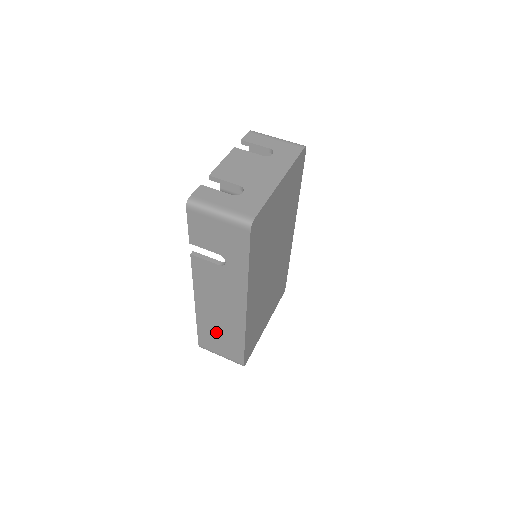
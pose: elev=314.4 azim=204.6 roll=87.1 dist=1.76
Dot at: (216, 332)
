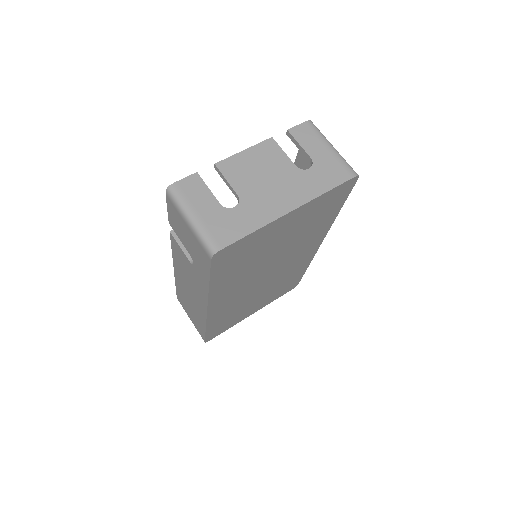
Dot at: occluded
